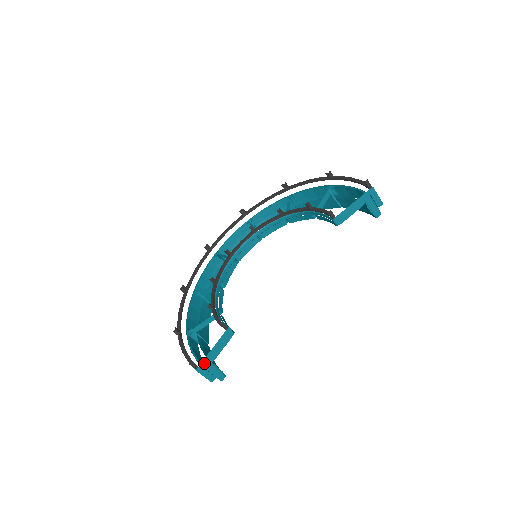
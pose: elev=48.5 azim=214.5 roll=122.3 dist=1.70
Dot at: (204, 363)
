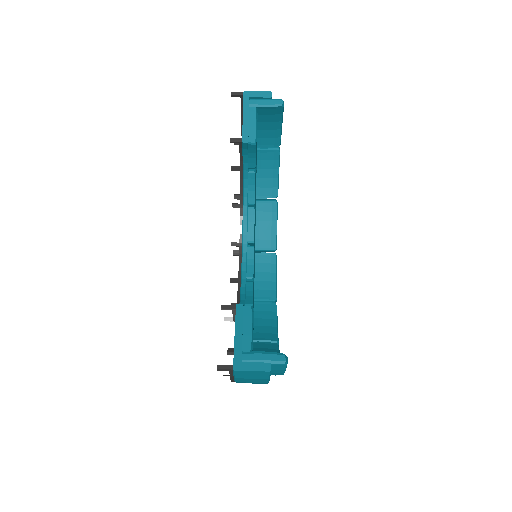
Dot at: (238, 357)
